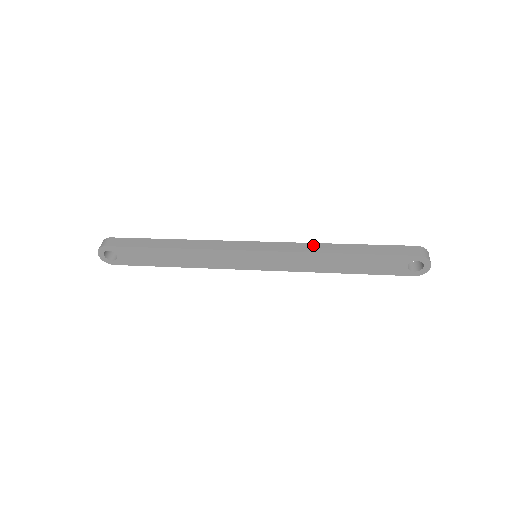
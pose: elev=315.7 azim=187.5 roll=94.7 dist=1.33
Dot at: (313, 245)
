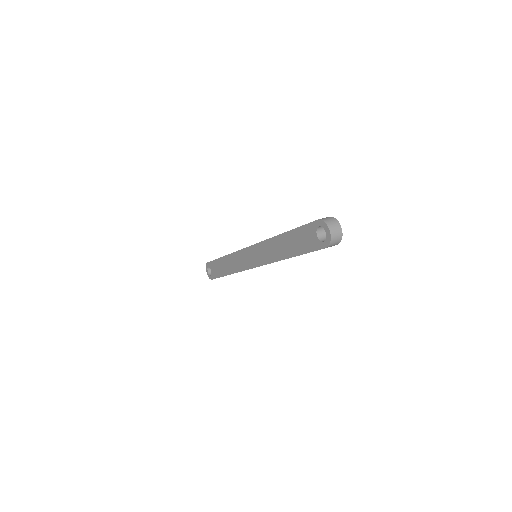
Dot at: occluded
